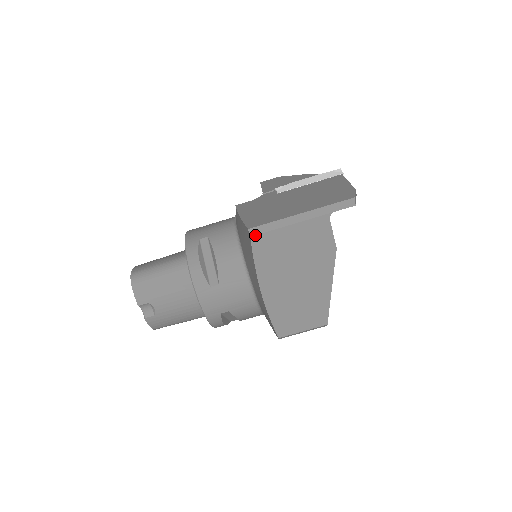
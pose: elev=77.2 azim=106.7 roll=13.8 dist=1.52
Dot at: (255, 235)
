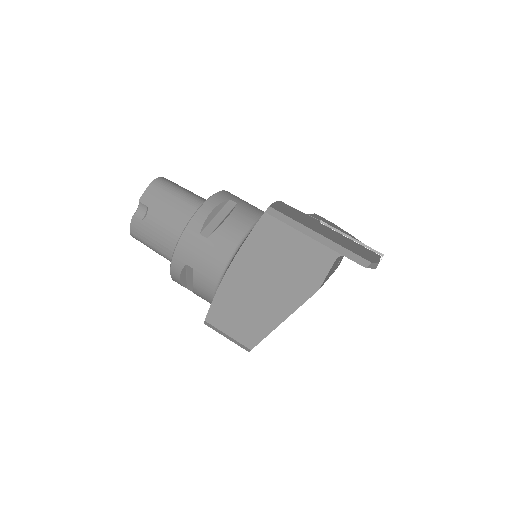
Dot at: (269, 214)
